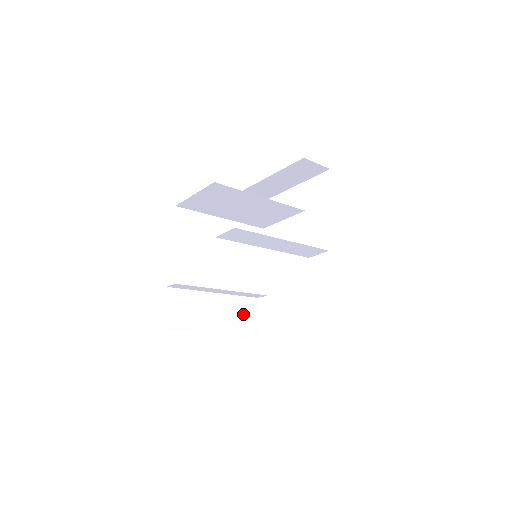
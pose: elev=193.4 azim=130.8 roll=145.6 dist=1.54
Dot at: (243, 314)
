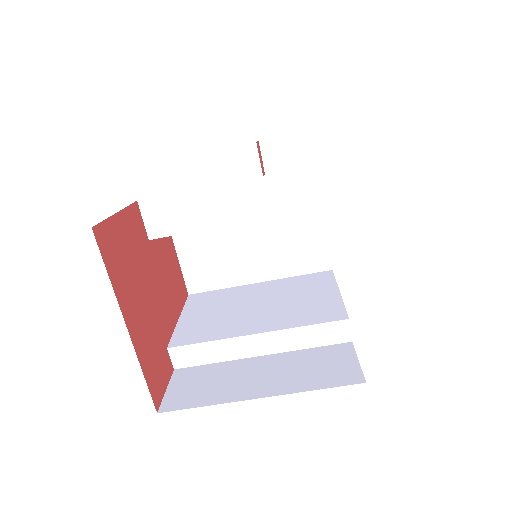
Dot at: (319, 365)
